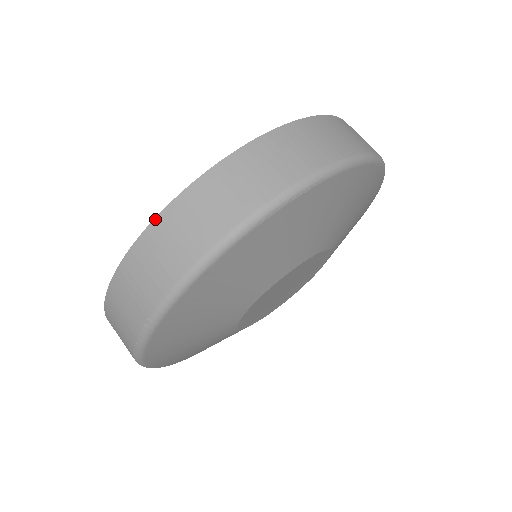
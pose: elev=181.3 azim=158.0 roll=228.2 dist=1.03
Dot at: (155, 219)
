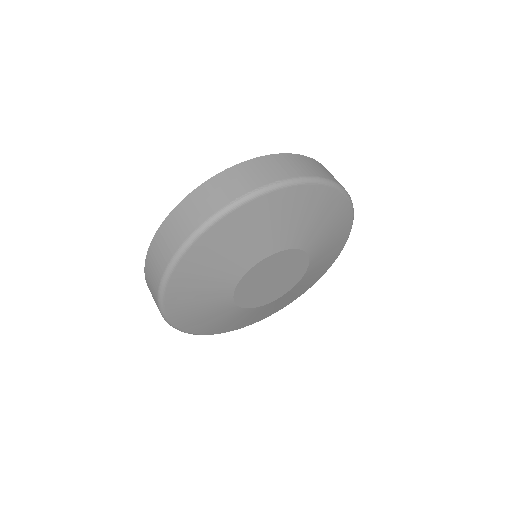
Dot at: (296, 154)
